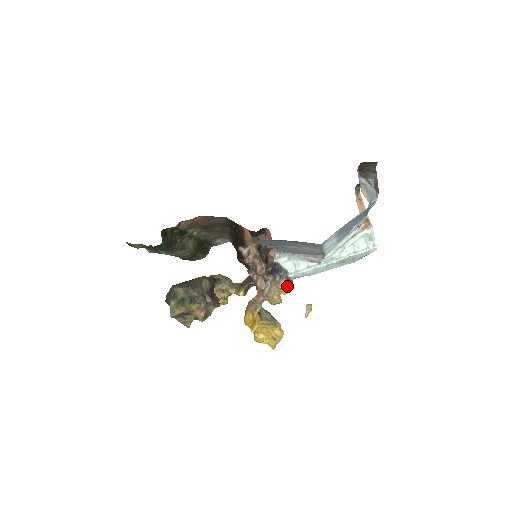
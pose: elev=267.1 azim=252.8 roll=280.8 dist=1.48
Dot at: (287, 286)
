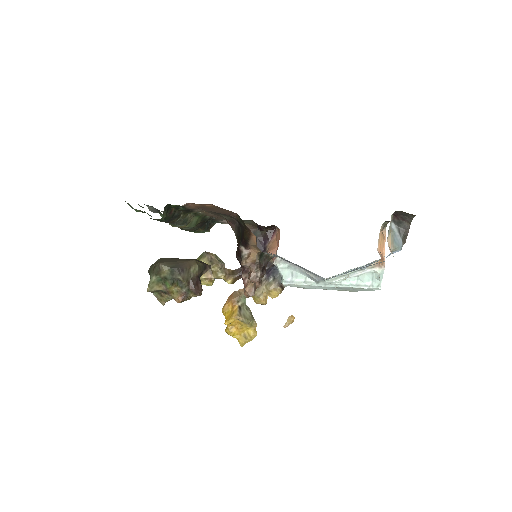
Dot at: (277, 291)
